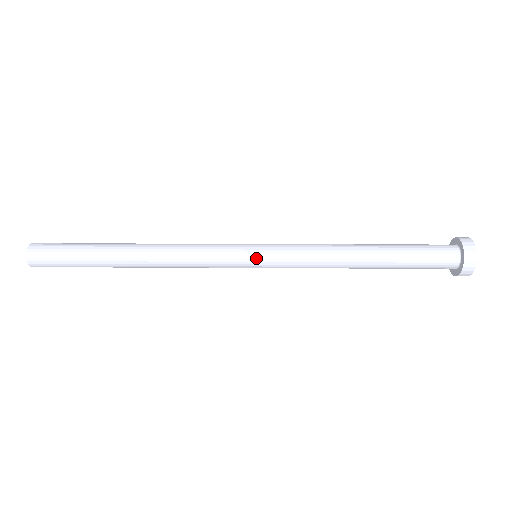
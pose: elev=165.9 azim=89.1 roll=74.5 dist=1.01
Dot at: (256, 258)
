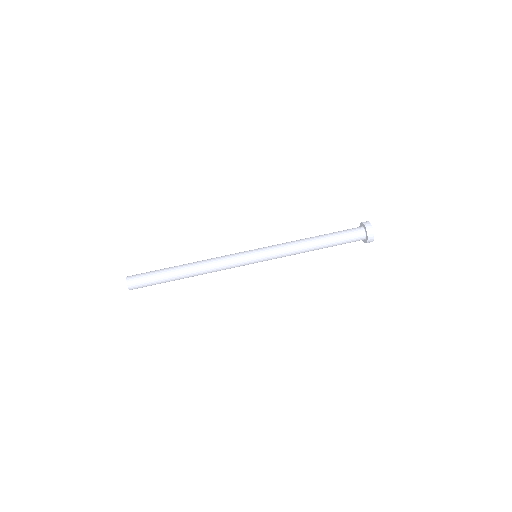
Dot at: (258, 261)
